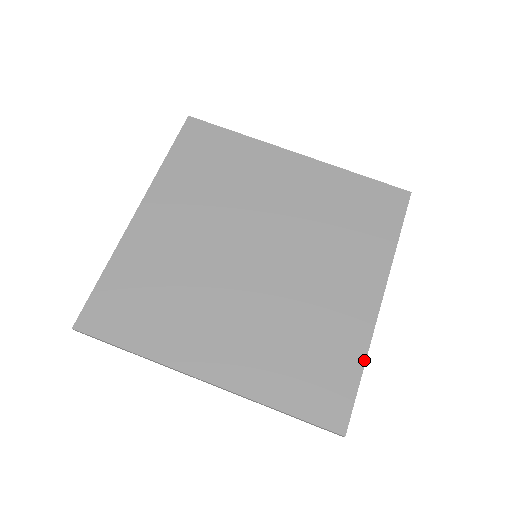
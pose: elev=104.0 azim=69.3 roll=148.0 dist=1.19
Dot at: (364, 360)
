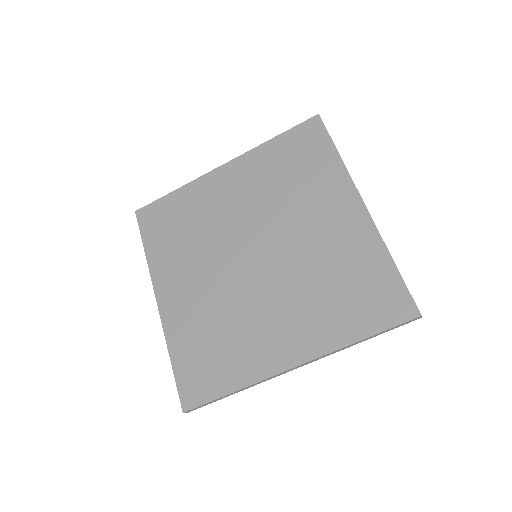
Dot at: (388, 253)
